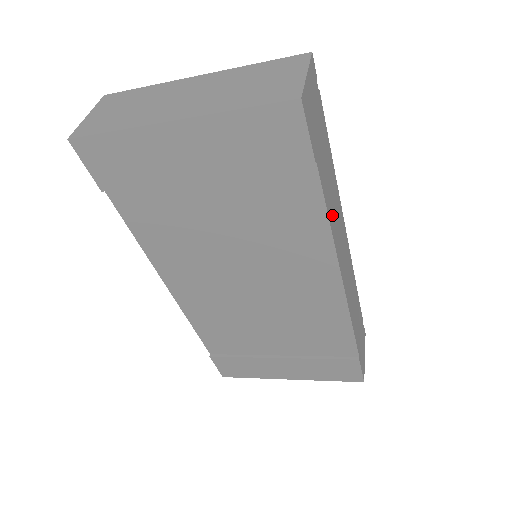
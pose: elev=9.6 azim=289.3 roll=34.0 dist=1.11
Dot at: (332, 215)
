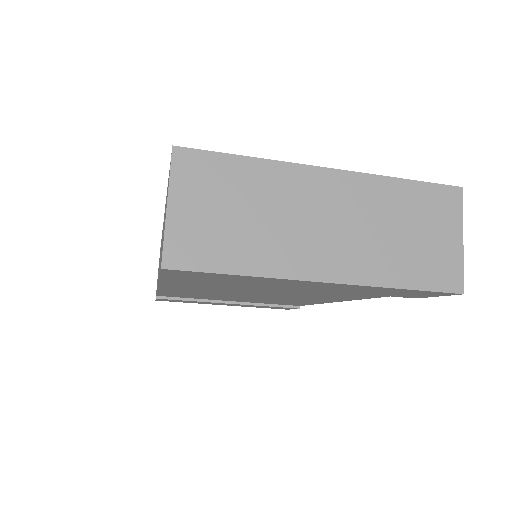
Dot at: occluded
